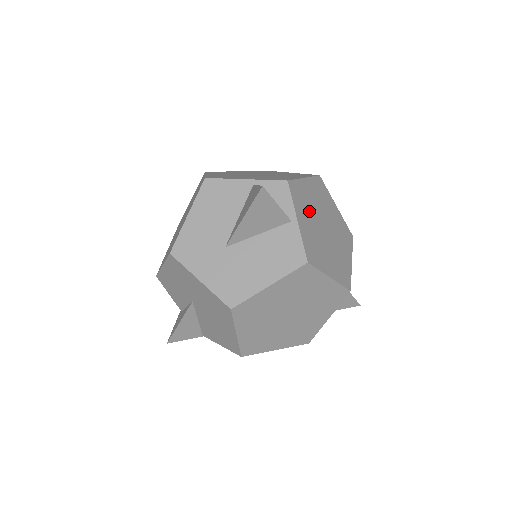
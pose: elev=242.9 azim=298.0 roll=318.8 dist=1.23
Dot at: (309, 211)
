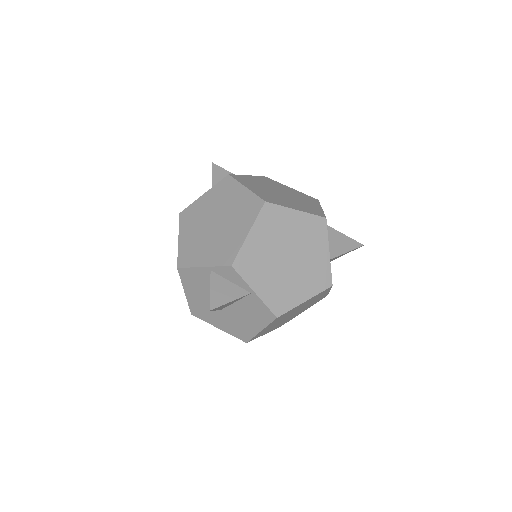
Dot at: (264, 265)
